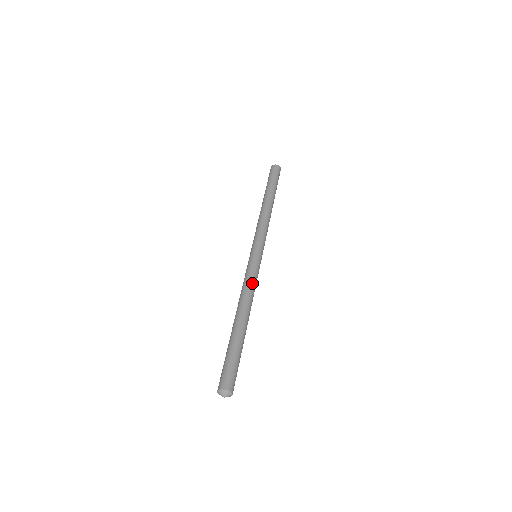
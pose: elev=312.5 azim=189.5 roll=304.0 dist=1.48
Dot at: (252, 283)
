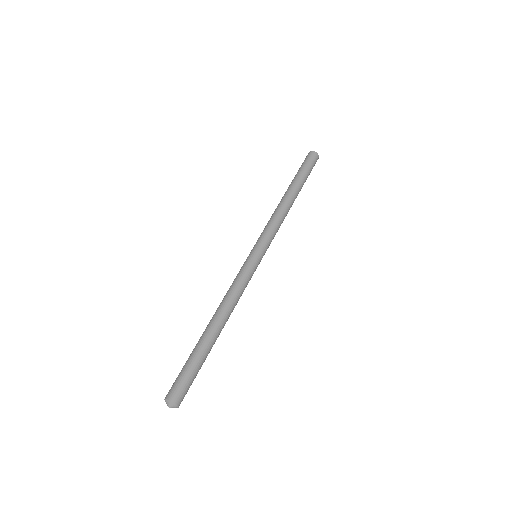
Dot at: occluded
